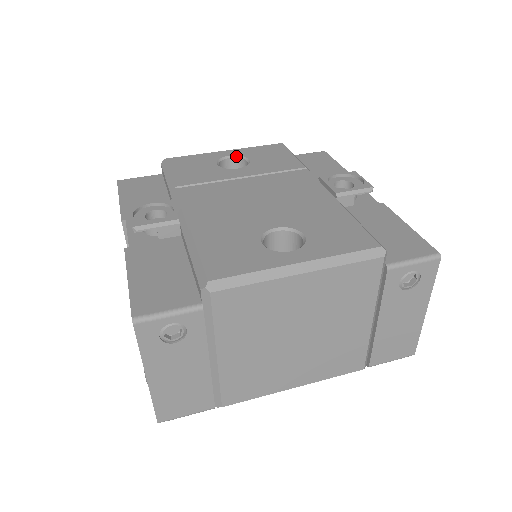
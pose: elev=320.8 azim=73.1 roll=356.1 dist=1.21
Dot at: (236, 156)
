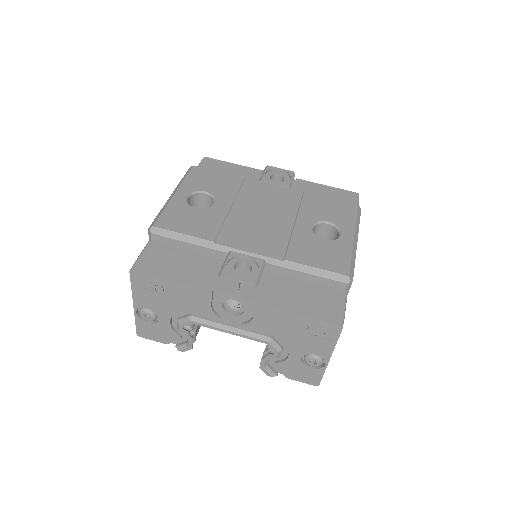
Dot at: (191, 194)
